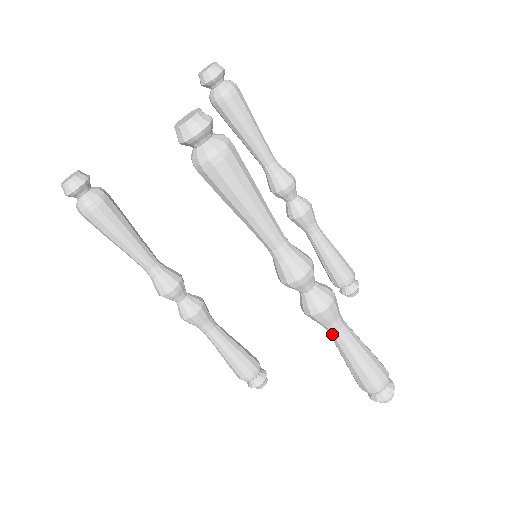
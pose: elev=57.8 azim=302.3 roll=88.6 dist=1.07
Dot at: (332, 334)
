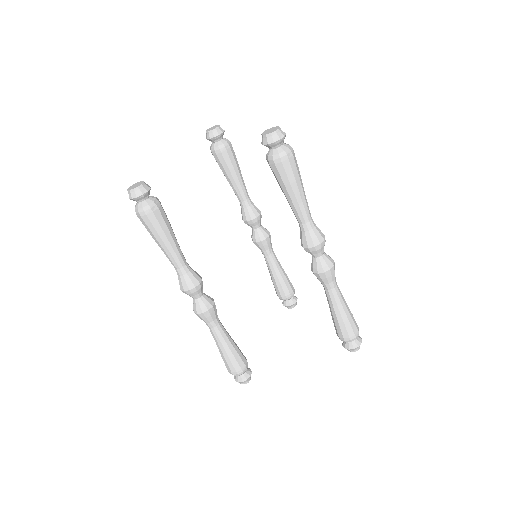
Dot at: (331, 291)
